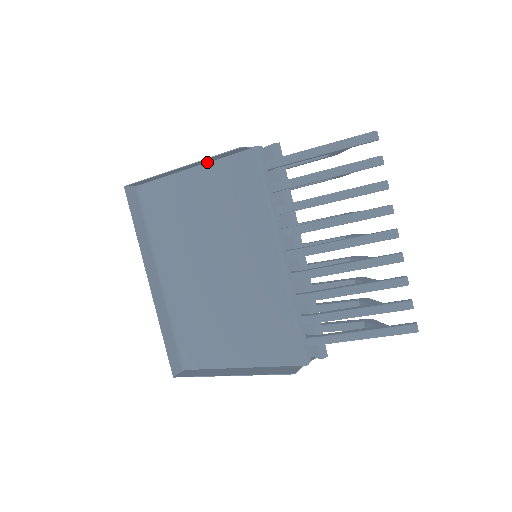
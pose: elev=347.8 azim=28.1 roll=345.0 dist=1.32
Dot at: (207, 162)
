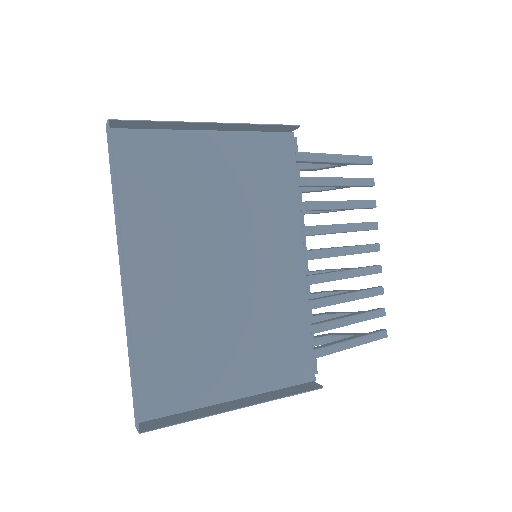
Dot at: (233, 130)
